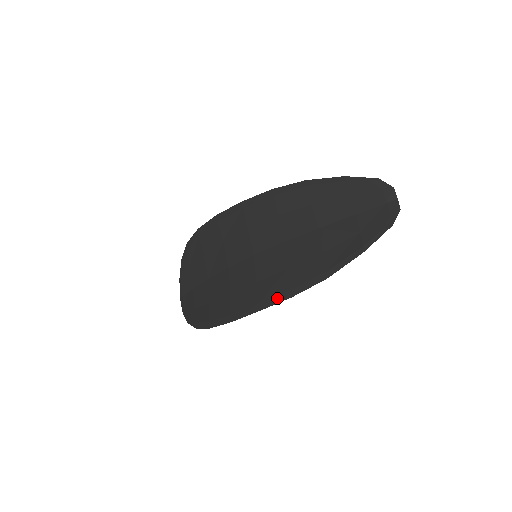
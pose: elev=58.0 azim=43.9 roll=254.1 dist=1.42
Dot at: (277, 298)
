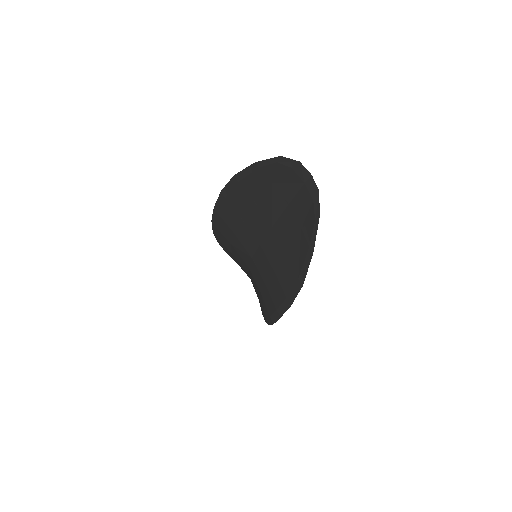
Dot at: (283, 306)
